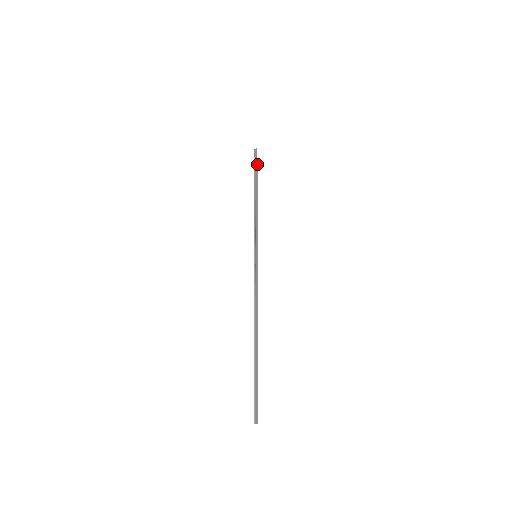
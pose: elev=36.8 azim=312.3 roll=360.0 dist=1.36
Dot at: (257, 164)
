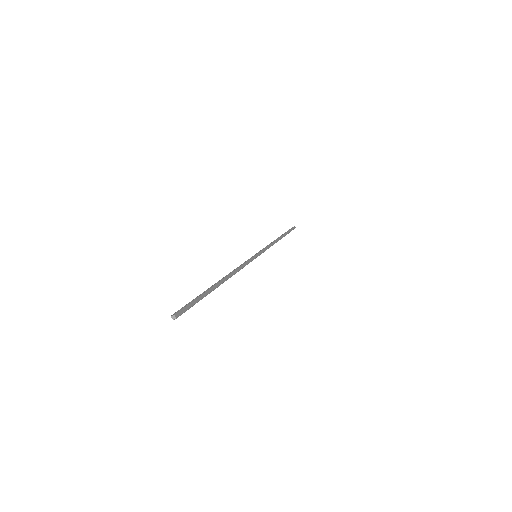
Dot at: (290, 231)
